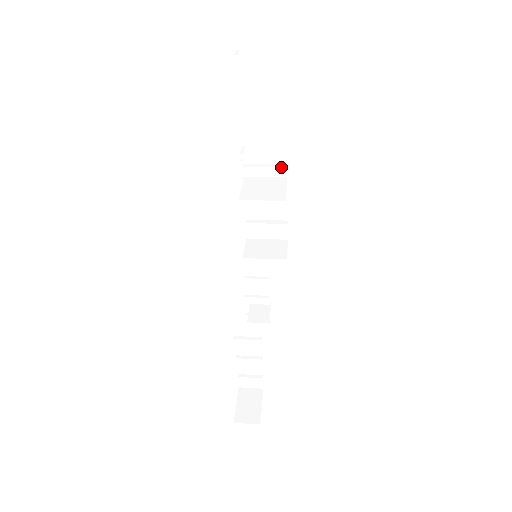
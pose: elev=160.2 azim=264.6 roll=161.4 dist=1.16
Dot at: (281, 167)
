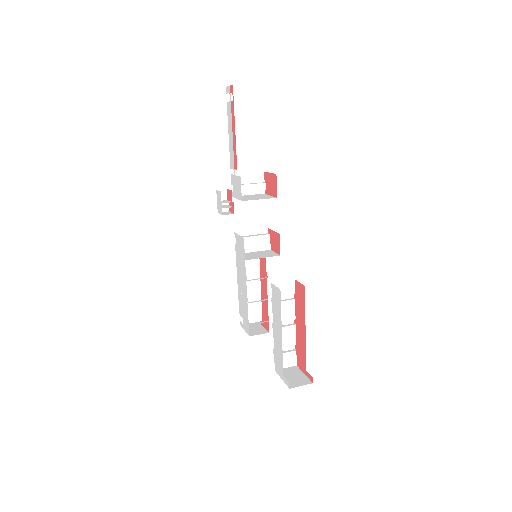
Dot at: (261, 183)
